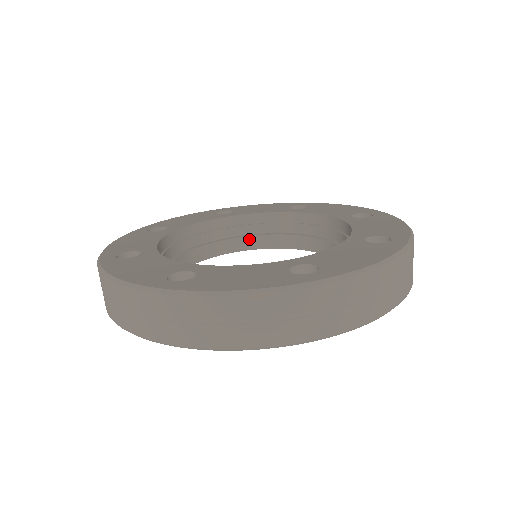
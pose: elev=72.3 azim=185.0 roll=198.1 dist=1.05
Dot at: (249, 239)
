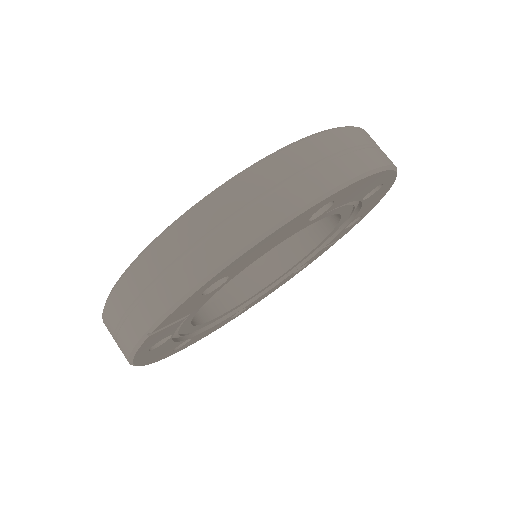
Dot at: (206, 309)
